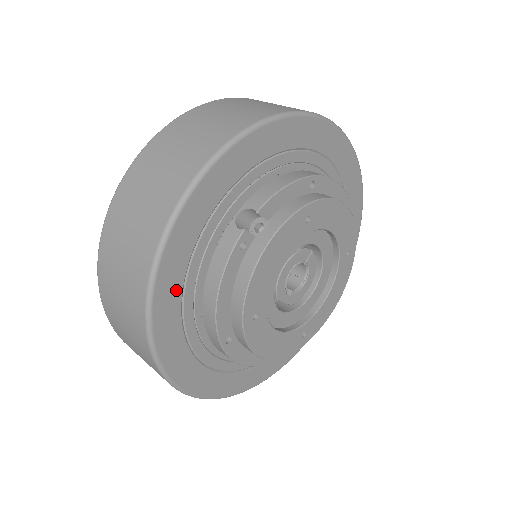
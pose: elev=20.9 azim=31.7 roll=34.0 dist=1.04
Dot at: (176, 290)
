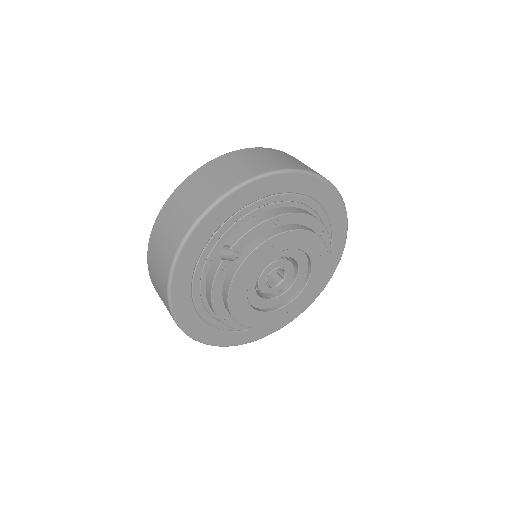
Dot at: (186, 293)
